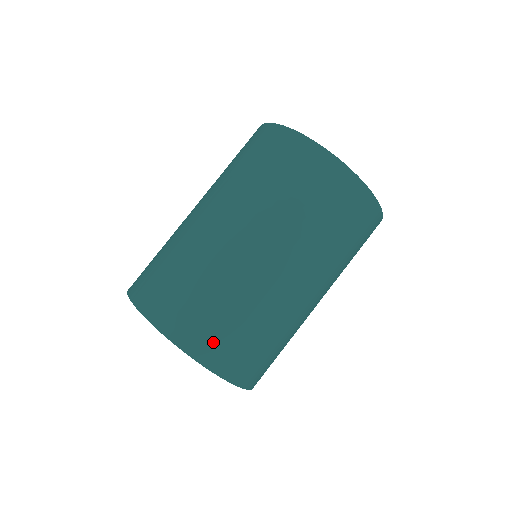
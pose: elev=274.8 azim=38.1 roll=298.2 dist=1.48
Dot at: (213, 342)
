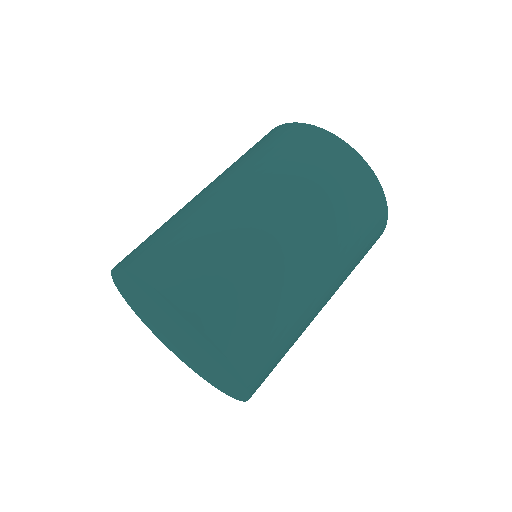
Dot at: (142, 251)
